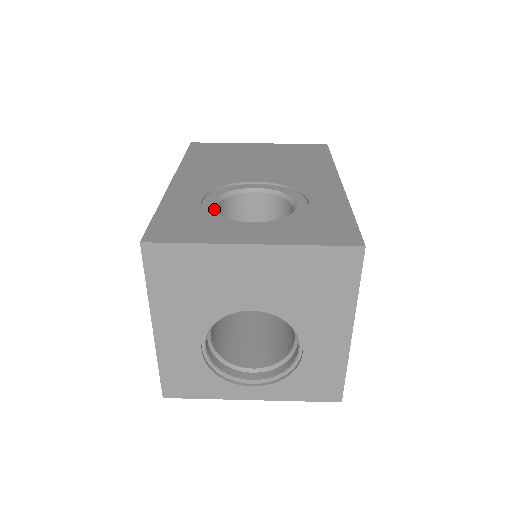
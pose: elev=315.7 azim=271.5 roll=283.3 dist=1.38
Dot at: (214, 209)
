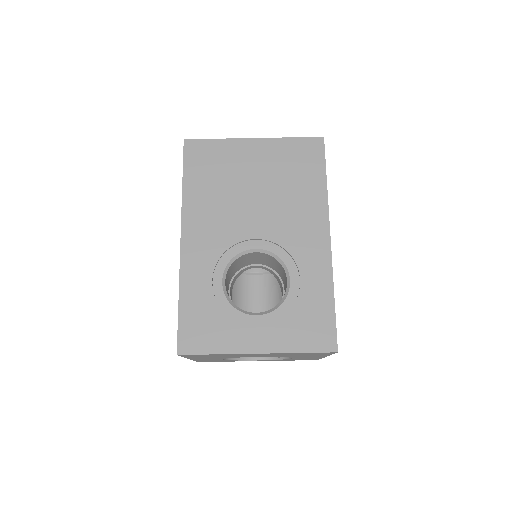
Dot at: (224, 294)
